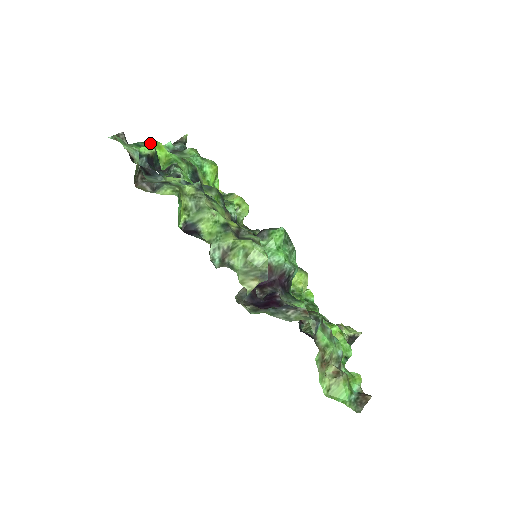
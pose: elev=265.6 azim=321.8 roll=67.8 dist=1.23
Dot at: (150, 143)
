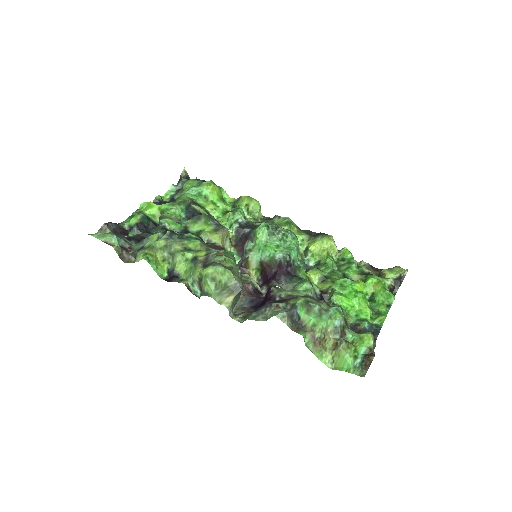
Dot at: (143, 207)
